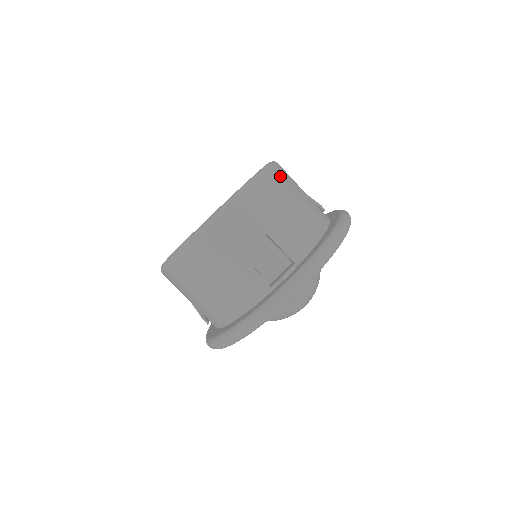
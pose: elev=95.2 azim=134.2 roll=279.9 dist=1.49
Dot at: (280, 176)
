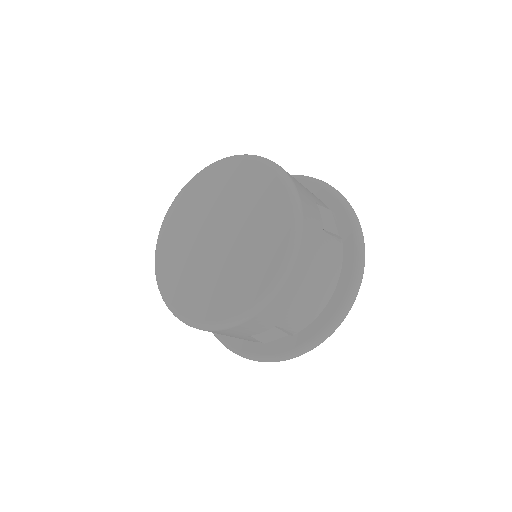
Dot at: (303, 264)
